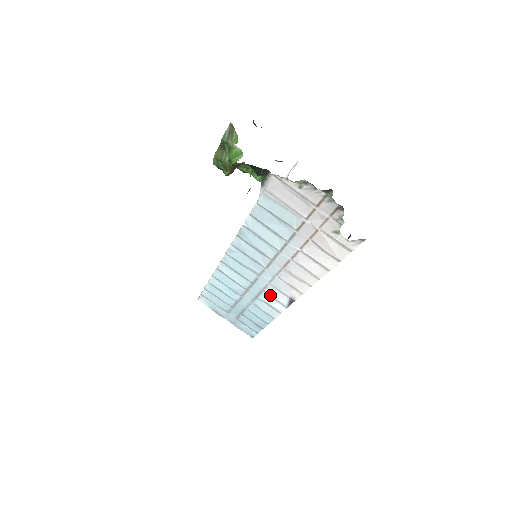
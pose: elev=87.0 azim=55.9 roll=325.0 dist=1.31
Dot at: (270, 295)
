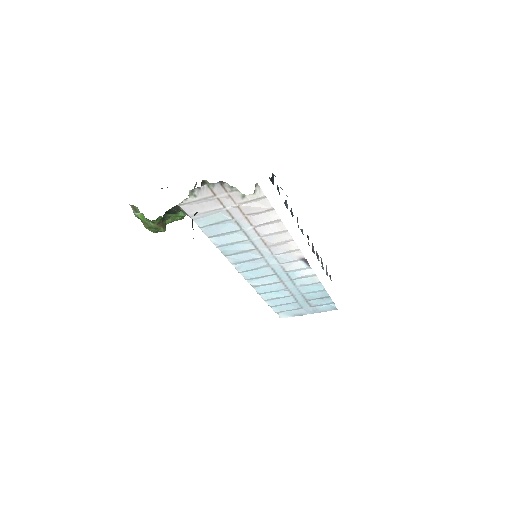
Dot at: (293, 270)
